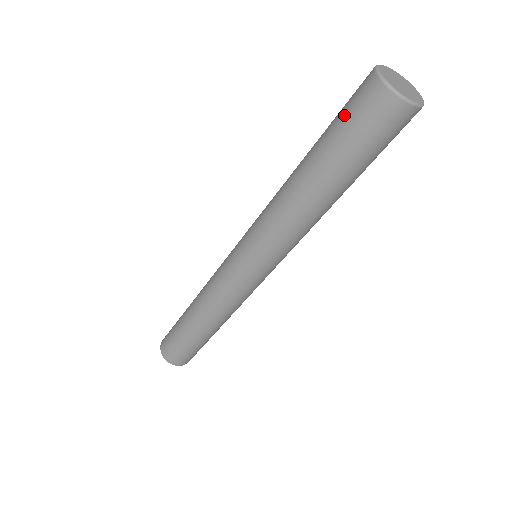
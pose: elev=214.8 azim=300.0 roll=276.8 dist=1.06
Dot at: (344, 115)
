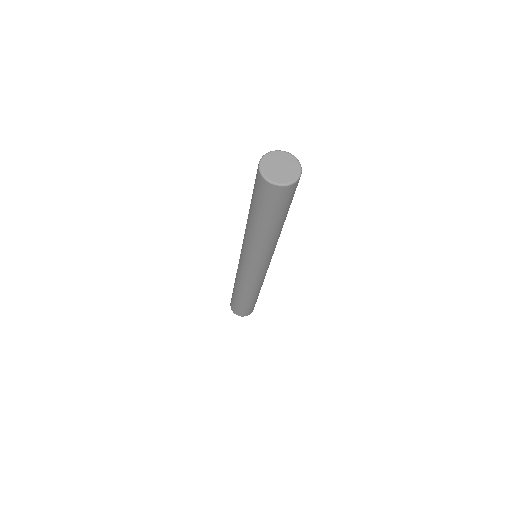
Dot at: (254, 191)
